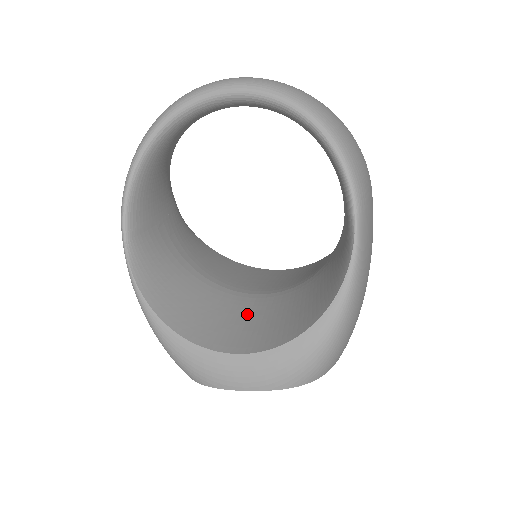
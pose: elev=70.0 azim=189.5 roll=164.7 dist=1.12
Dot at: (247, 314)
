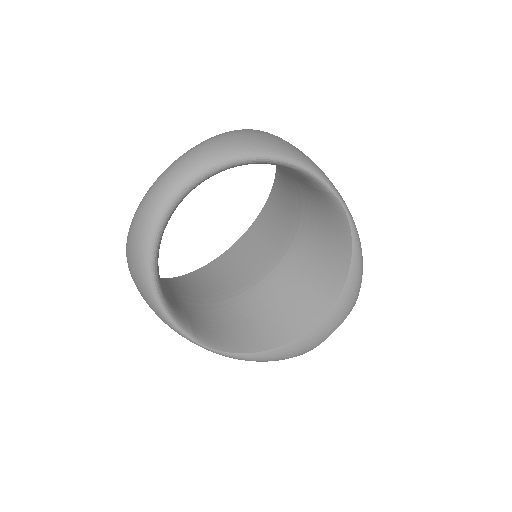
Dot at: (286, 292)
